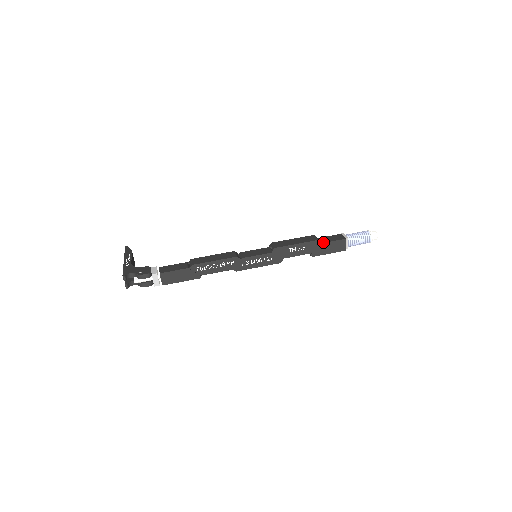
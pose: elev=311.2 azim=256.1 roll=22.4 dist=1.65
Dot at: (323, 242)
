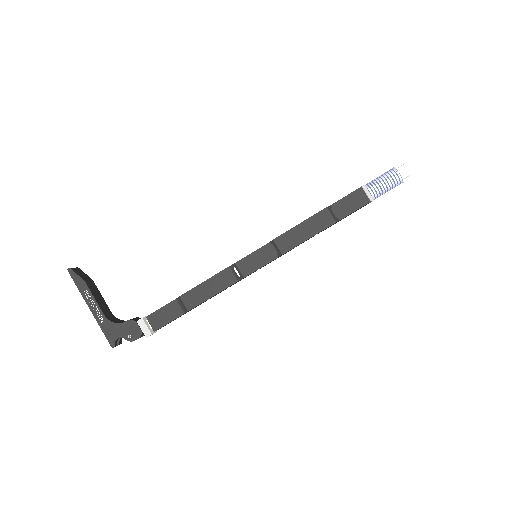
Dot at: (341, 218)
